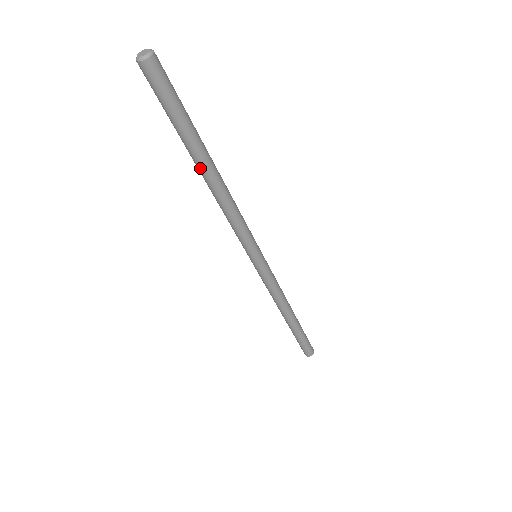
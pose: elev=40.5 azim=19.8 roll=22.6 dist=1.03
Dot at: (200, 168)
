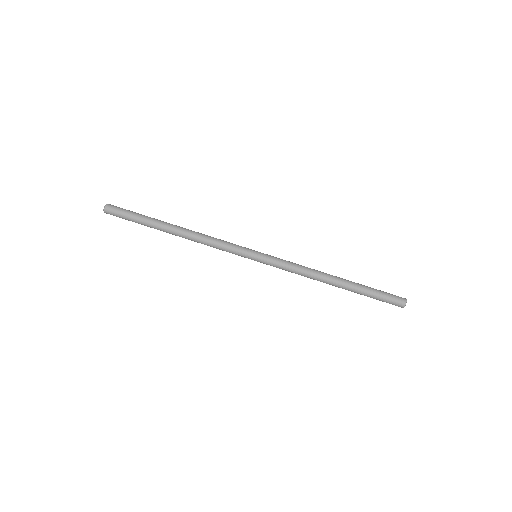
Dot at: (169, 228)
